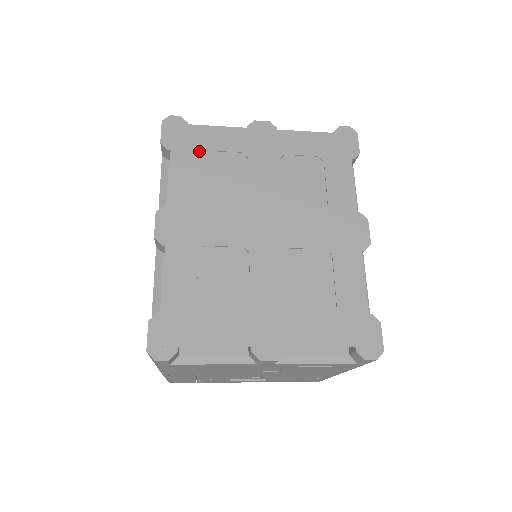
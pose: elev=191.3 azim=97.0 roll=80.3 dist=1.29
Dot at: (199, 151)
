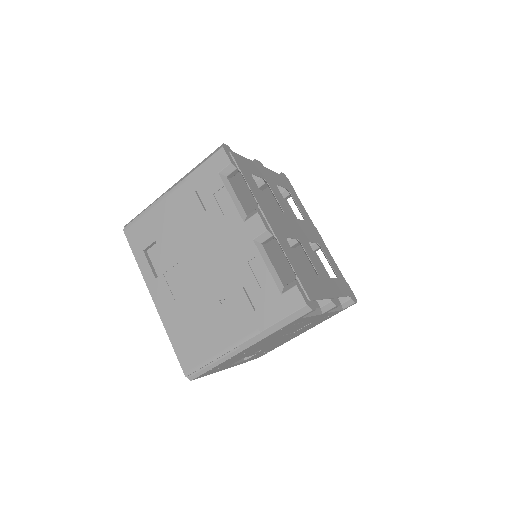
Dot at: (250, 173)
